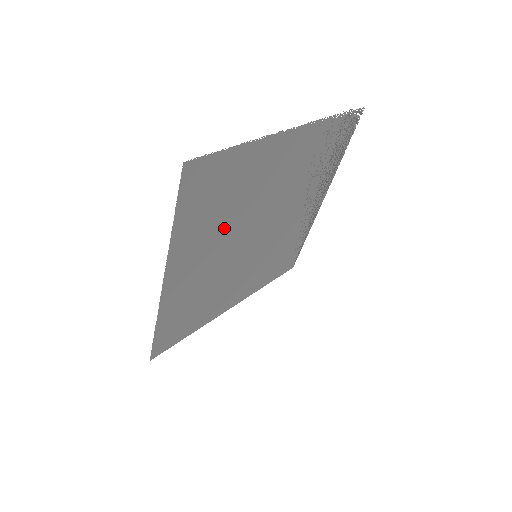
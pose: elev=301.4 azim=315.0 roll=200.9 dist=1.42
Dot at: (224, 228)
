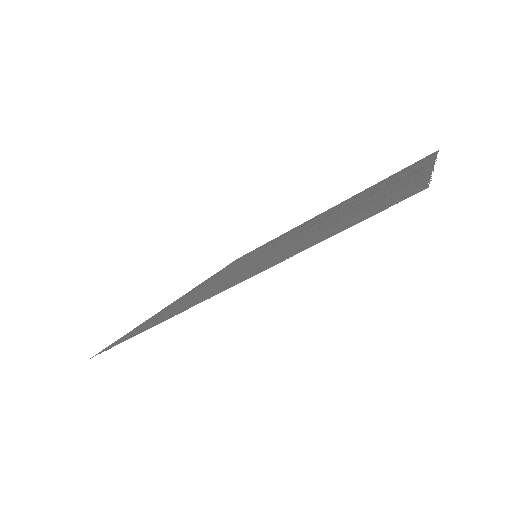
Dot at: (302, 239)
